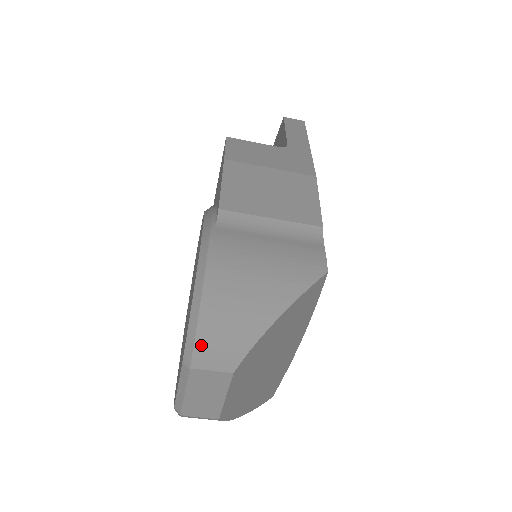
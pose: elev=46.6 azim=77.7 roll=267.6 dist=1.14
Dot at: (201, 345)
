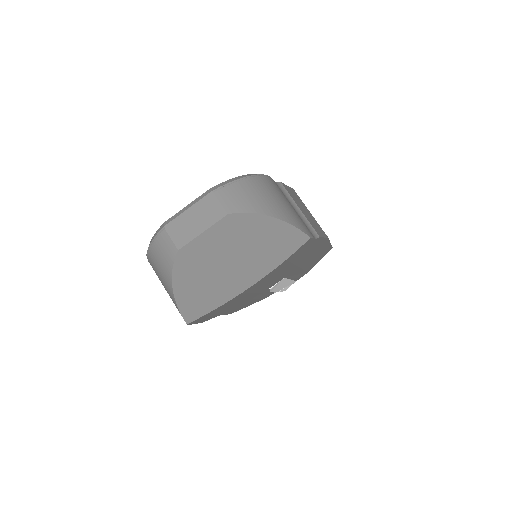
Dot at: (229, 187)
